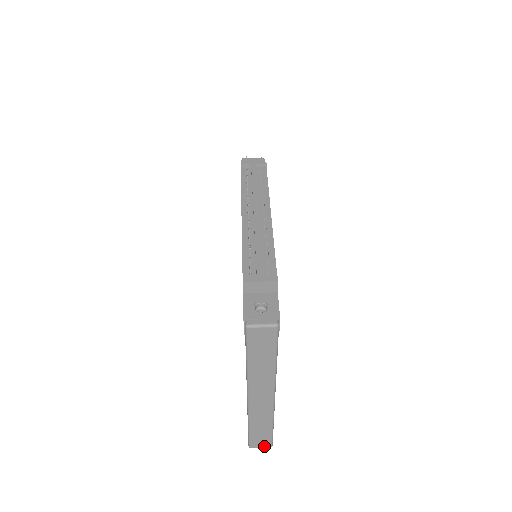
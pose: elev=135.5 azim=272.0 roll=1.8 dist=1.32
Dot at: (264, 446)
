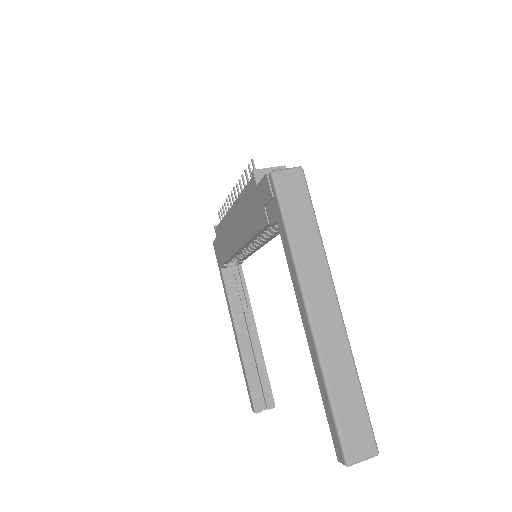
Dot at: (367, 453)
